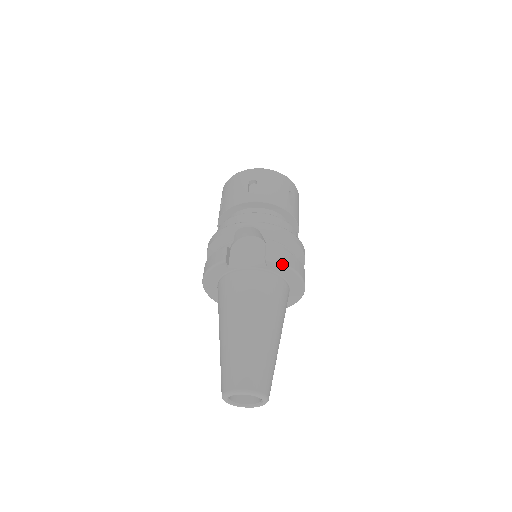
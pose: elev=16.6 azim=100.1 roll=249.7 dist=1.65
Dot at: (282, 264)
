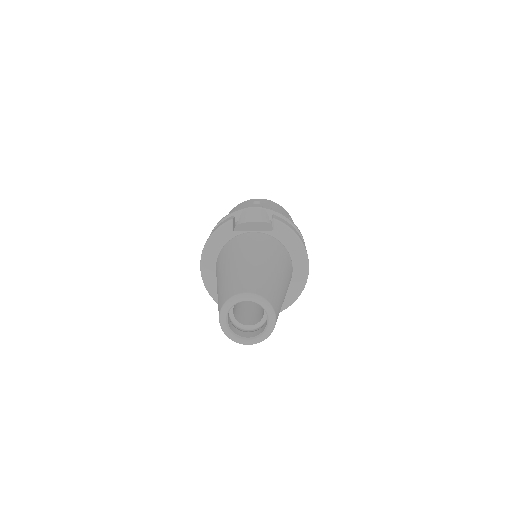
Dot at: (289, 228)
